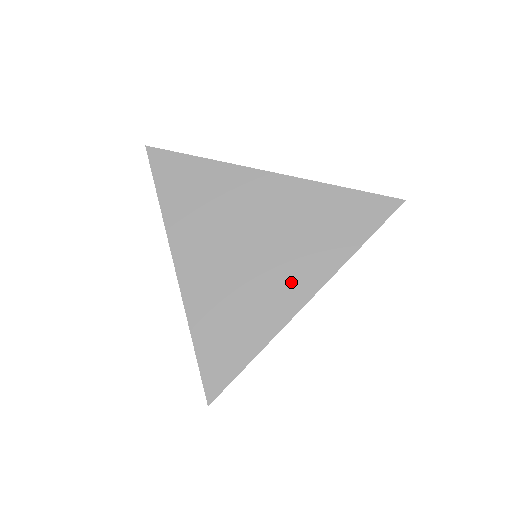
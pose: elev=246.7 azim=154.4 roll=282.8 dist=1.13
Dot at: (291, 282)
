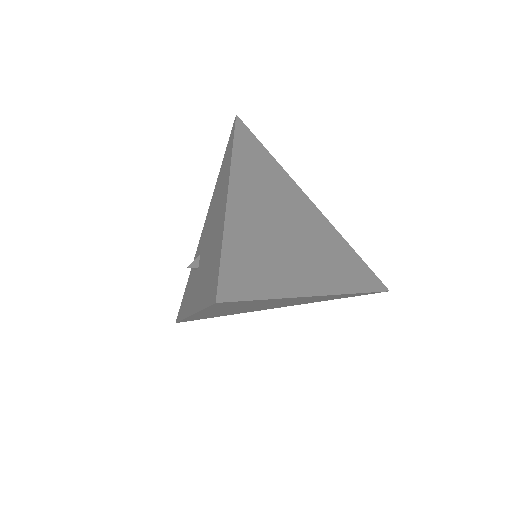
Dot at: (313, 273)
